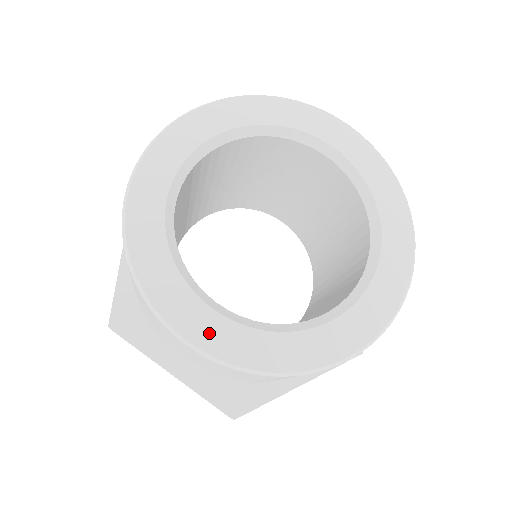
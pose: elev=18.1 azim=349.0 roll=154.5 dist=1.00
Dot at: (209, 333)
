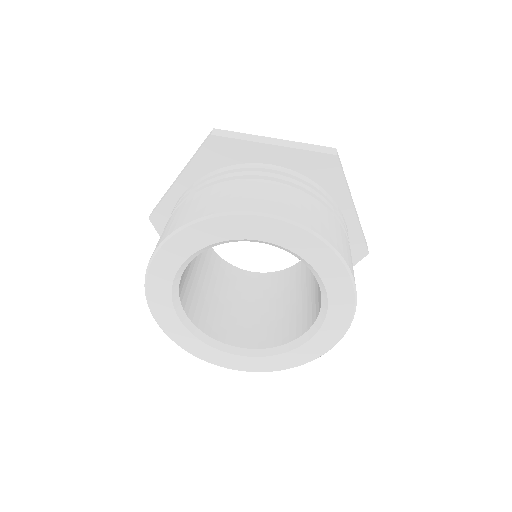
Dot at: (245, 365)
